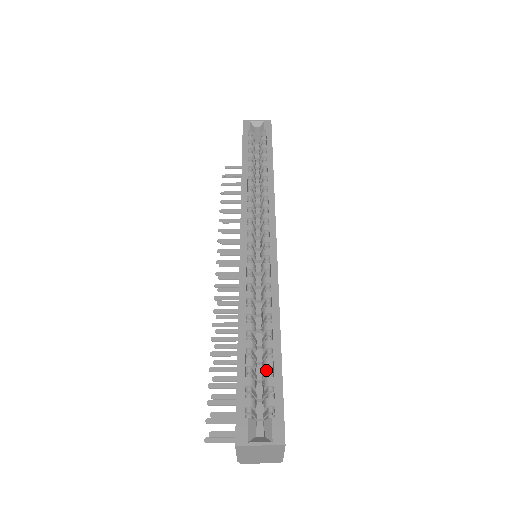
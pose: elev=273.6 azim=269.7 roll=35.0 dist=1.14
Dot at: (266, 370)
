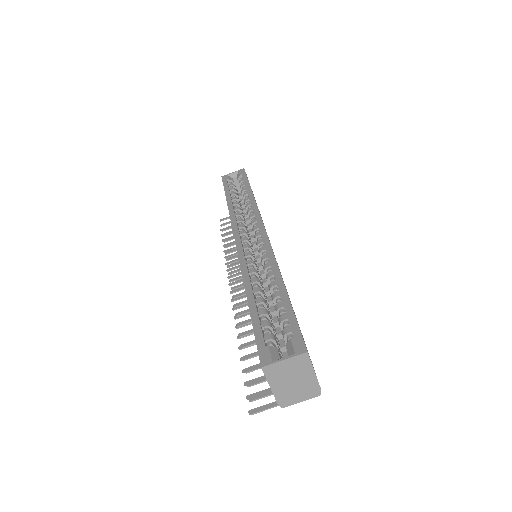
Dot at: (279, 314)
